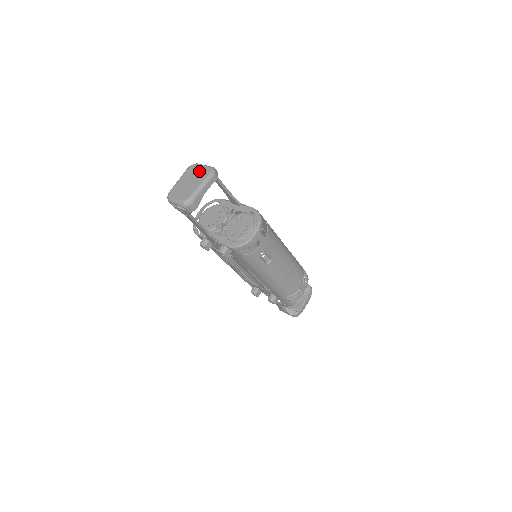
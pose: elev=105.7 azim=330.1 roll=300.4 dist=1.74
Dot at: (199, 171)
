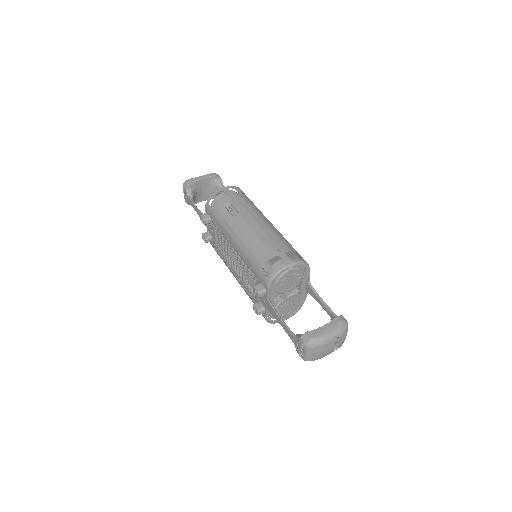
Dot at: occluded
